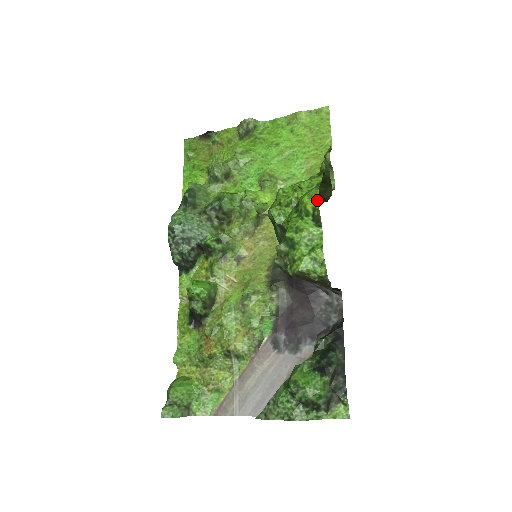
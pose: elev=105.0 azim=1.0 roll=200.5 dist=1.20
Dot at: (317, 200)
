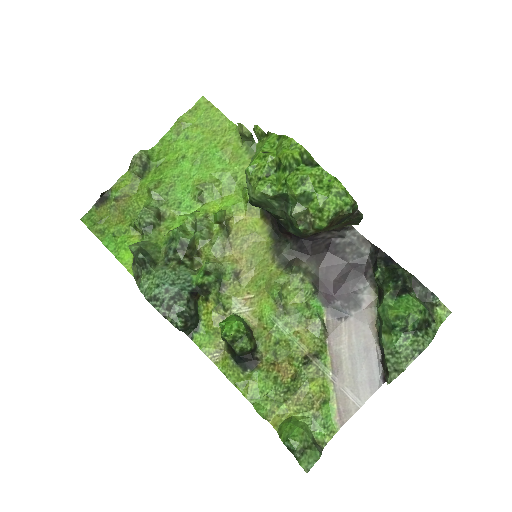
Dot at: (297, 145)
